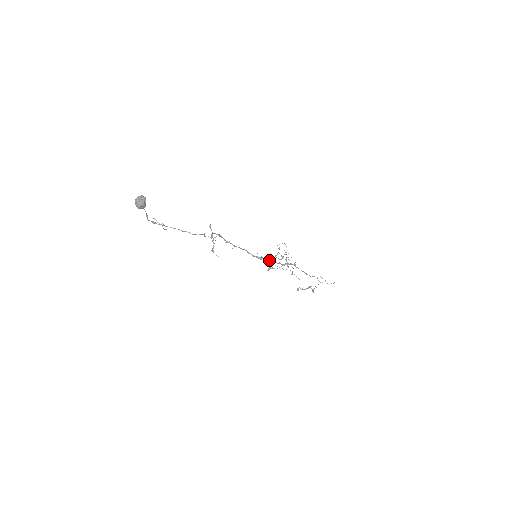
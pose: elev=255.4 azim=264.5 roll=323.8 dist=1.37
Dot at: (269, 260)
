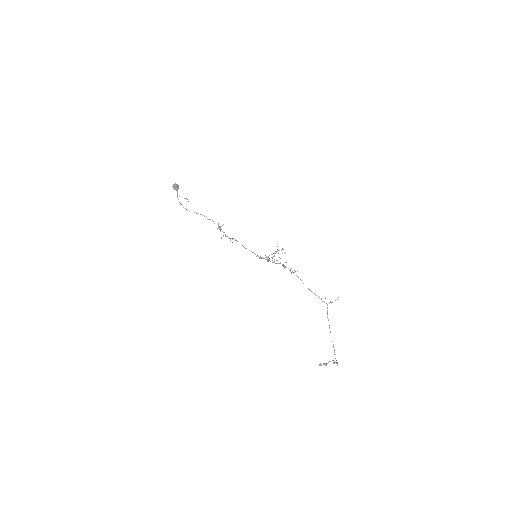
Dot at: (267, 260)
